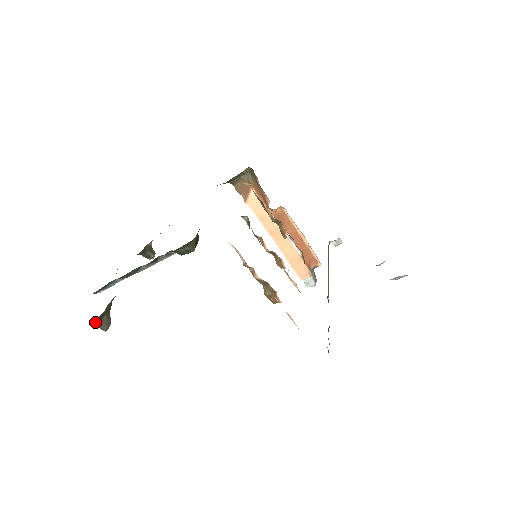
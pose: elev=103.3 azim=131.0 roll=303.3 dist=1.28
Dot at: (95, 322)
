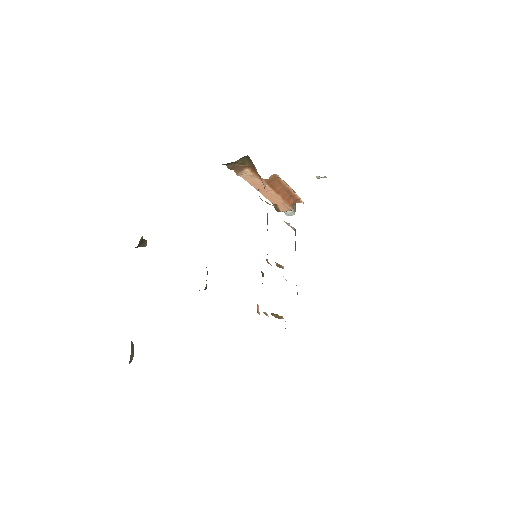
Dot at: occluded
